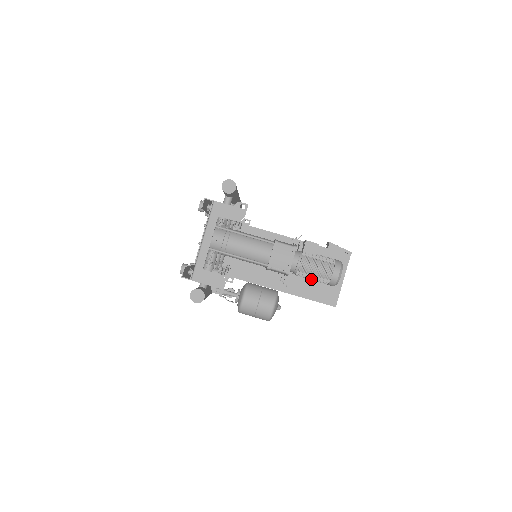
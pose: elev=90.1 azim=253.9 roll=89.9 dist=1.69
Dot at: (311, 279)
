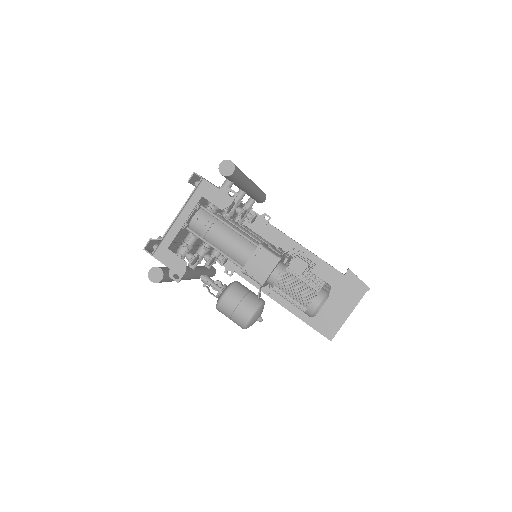
Dot at: (288, 300)
